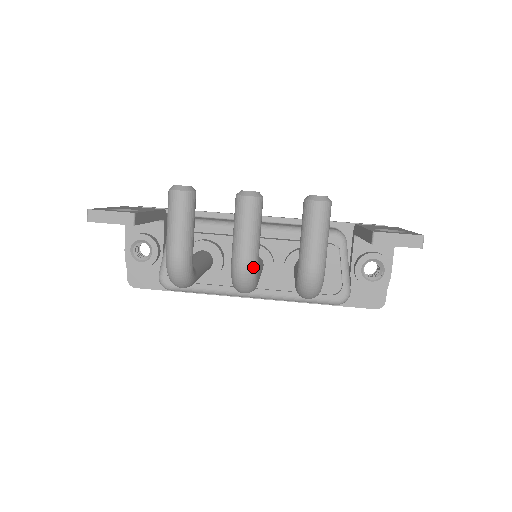
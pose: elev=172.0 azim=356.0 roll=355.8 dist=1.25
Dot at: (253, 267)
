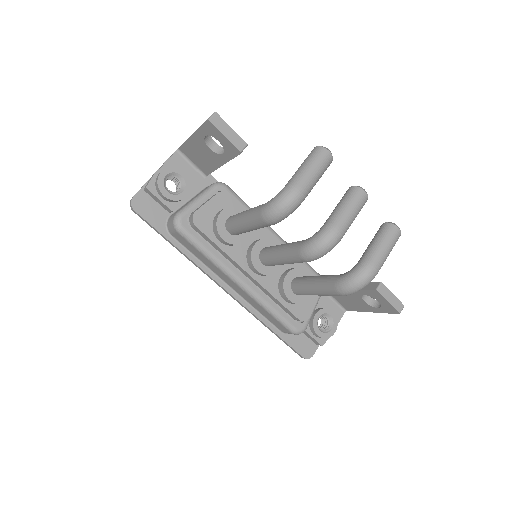
Dot at: (340, 239)
